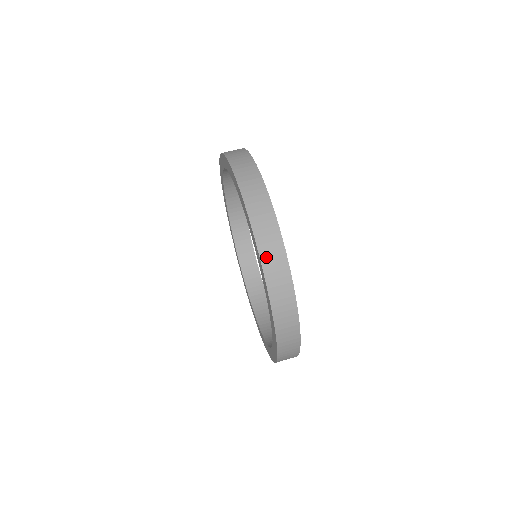
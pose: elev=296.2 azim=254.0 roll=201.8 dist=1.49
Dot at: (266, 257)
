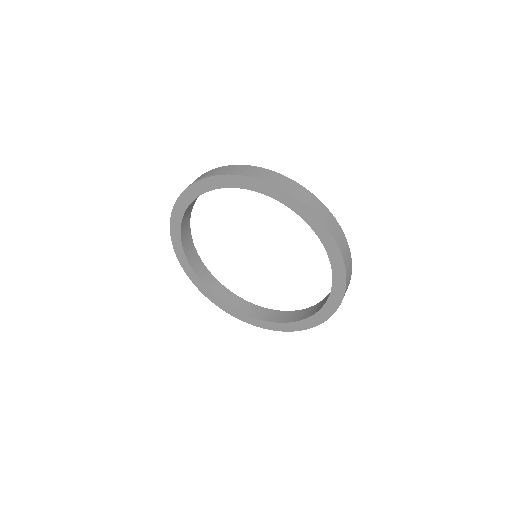
Dot at: (306, 201)
